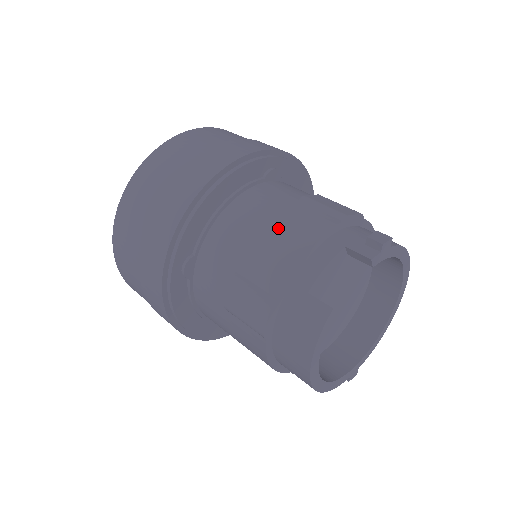
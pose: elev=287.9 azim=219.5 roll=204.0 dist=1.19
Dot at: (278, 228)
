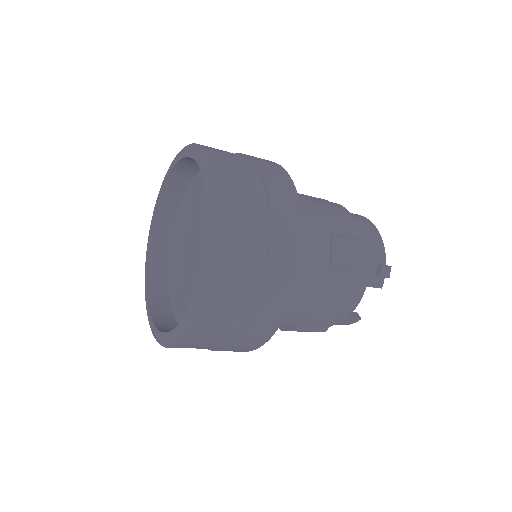
Dot at: (327, 302)
